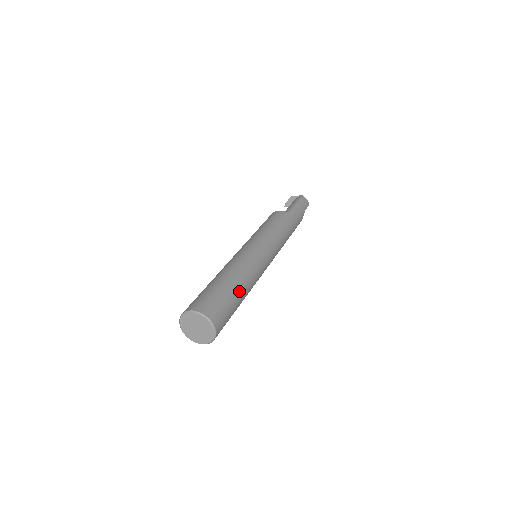
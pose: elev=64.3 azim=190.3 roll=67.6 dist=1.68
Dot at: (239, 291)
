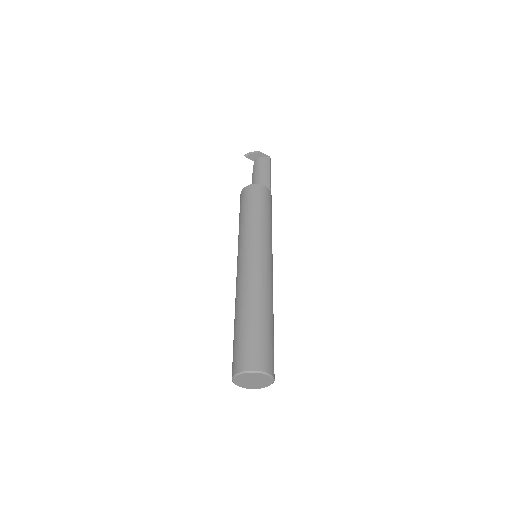
Dot at: occluded
